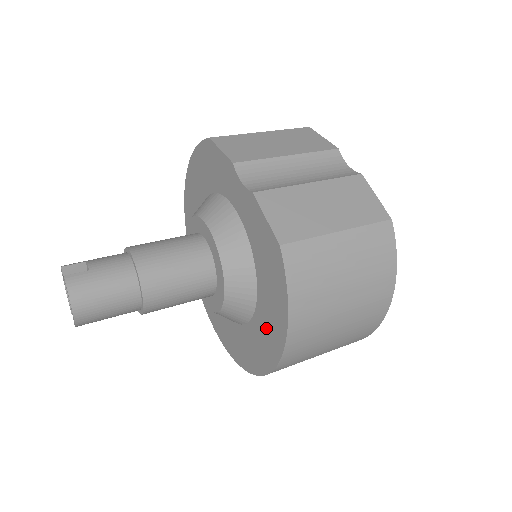
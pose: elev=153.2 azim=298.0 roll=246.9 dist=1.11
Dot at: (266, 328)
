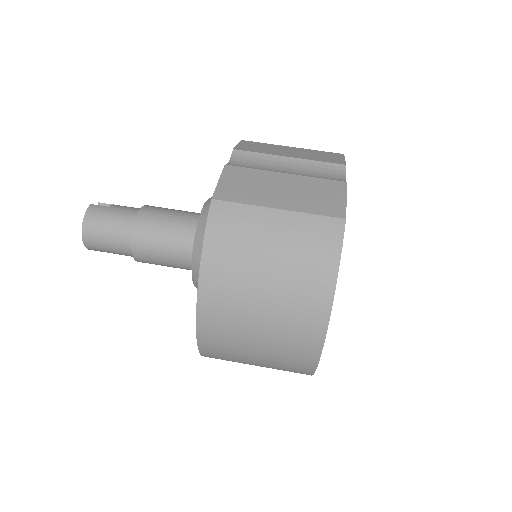
Dot at: occluded
